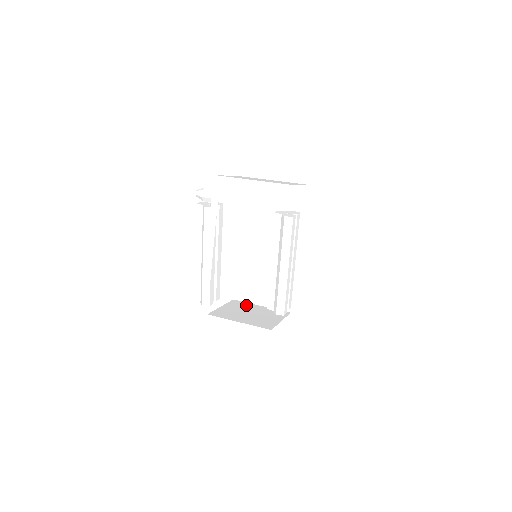
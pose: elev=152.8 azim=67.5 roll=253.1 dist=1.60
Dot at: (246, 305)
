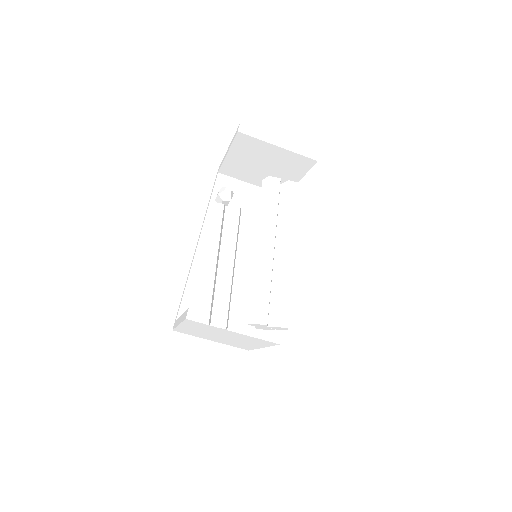
Dot at: occluded
